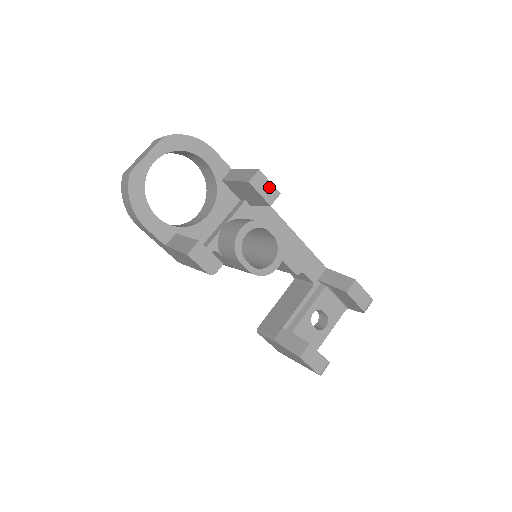
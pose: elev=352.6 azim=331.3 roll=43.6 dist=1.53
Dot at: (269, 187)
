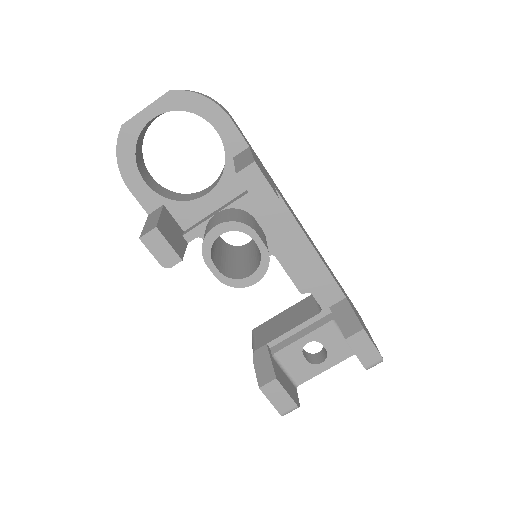
Dot at: (264, 186)
